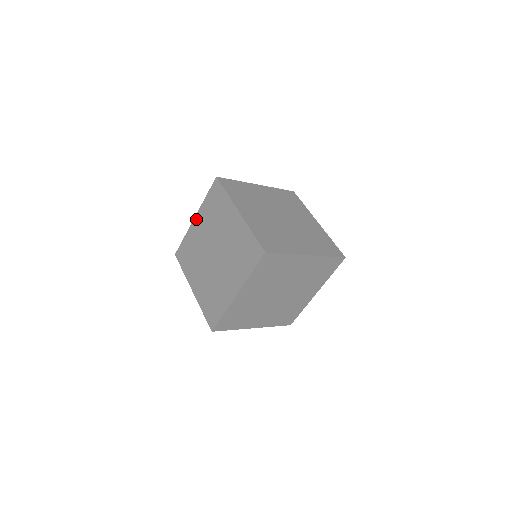
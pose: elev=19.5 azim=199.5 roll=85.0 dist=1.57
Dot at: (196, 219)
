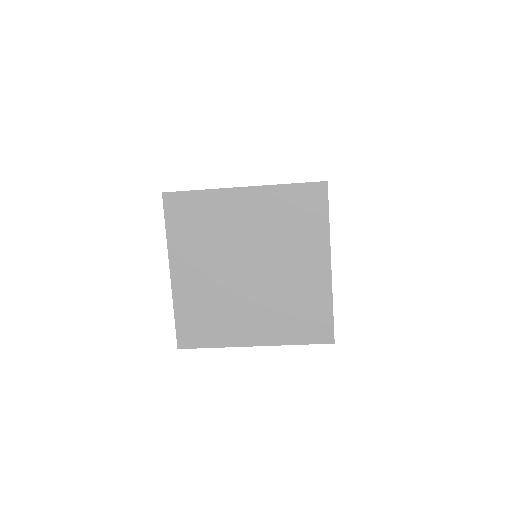
Dot at: (175, 270)
